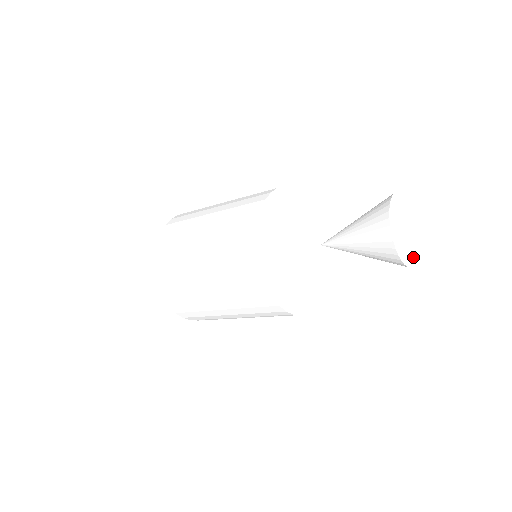
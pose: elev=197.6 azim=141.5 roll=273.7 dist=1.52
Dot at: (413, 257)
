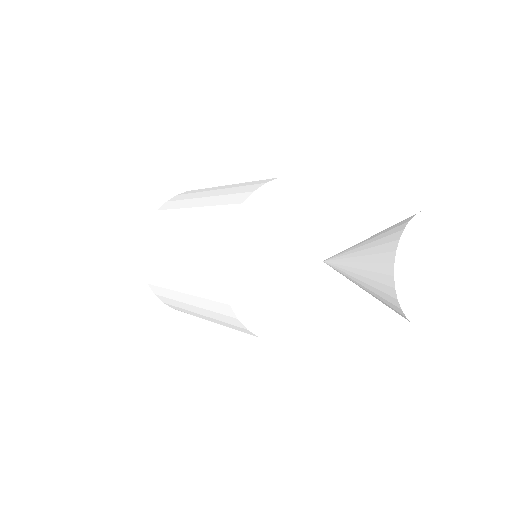
Dot at: (418, 314)
